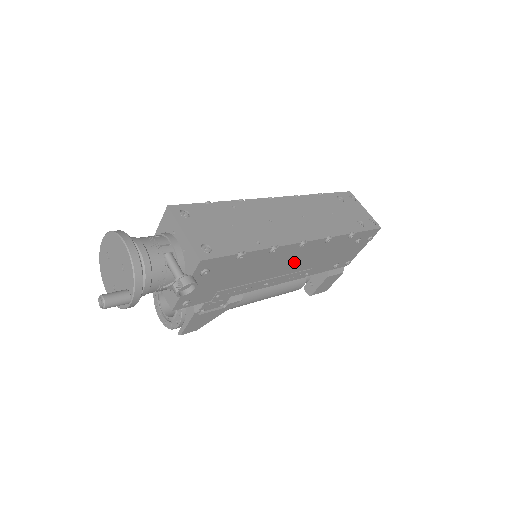
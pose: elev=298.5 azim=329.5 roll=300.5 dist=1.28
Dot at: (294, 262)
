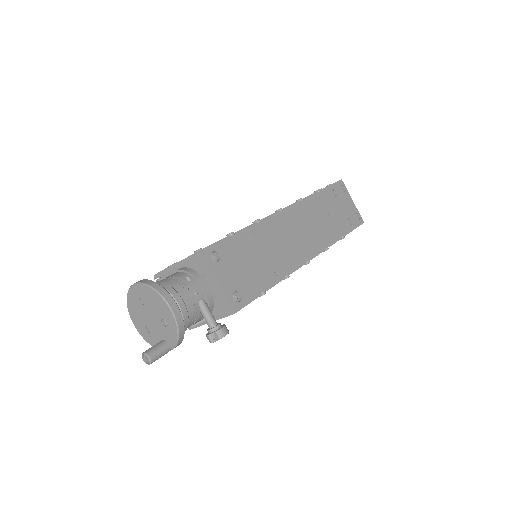
Dot at: occluded
